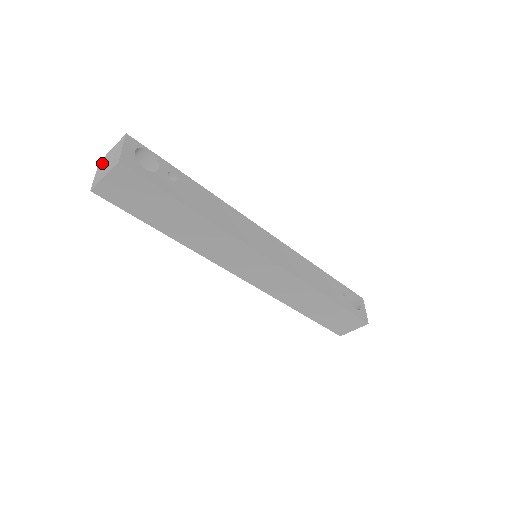
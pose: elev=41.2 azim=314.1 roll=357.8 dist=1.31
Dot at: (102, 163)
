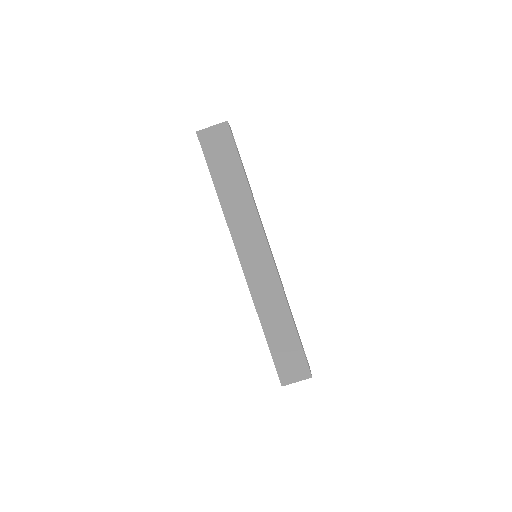
Dot at: occluded
